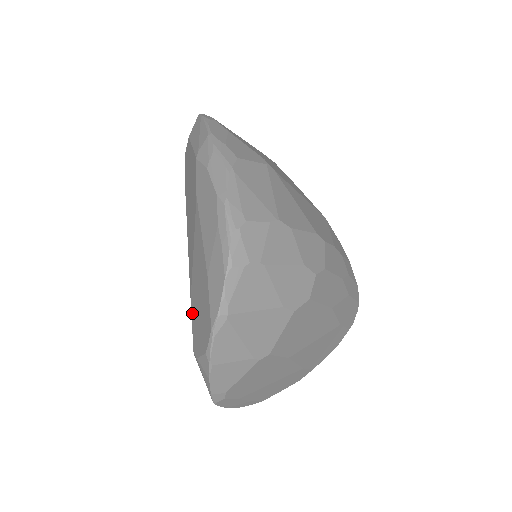
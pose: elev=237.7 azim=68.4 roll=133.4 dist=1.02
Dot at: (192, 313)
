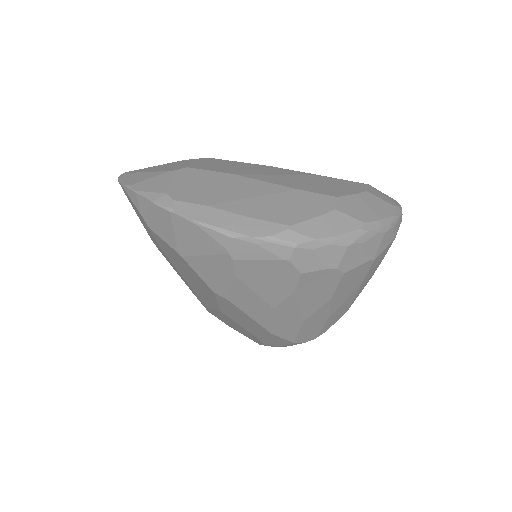
Dot at: (153, 237)
